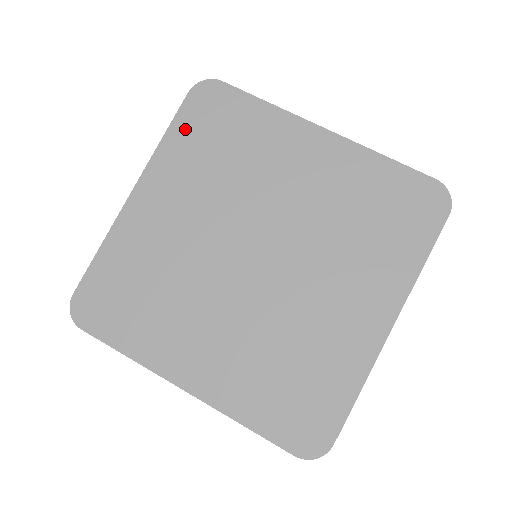
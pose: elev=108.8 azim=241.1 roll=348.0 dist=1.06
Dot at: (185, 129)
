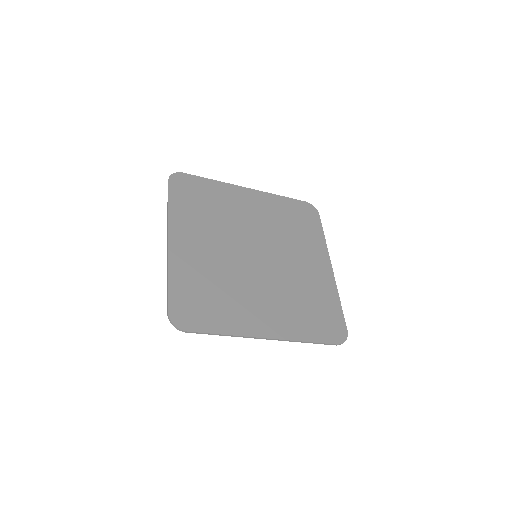
Dot at: (290, 204)
